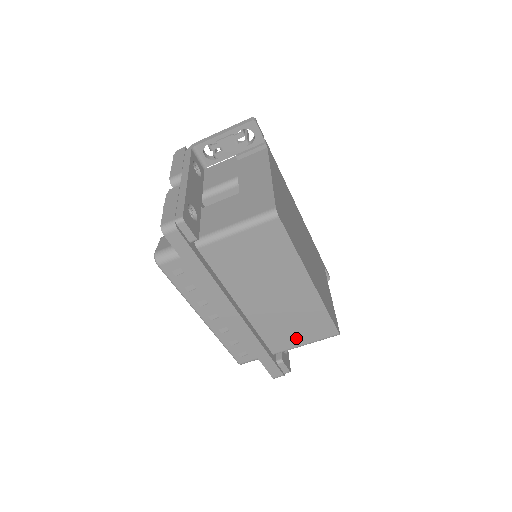
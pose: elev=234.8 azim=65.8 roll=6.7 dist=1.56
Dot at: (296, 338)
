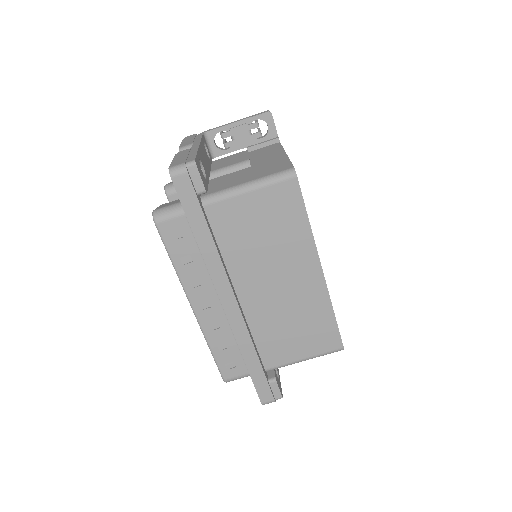
Dot at: (295, 348)
